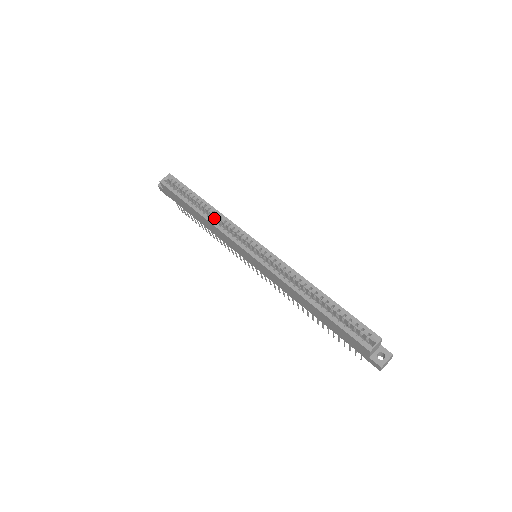
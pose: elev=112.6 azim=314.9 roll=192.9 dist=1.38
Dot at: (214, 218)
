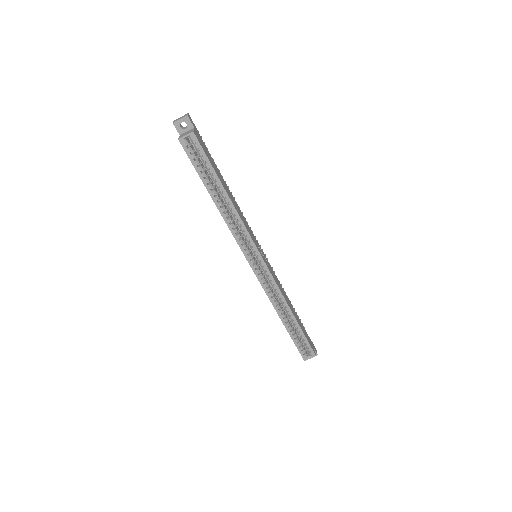
Dot at: (230, 208)
